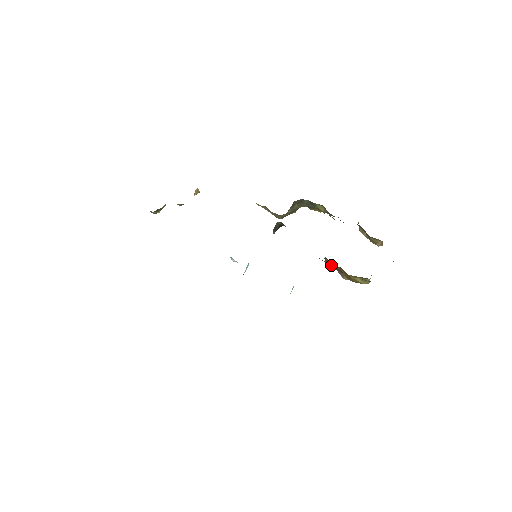
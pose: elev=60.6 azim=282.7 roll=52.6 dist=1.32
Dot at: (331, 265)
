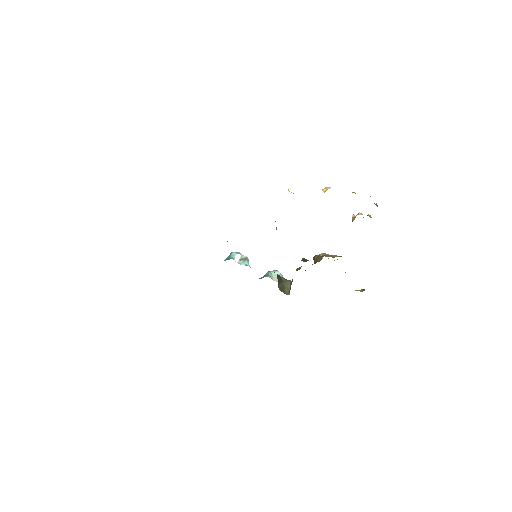
Dot at: occluded
